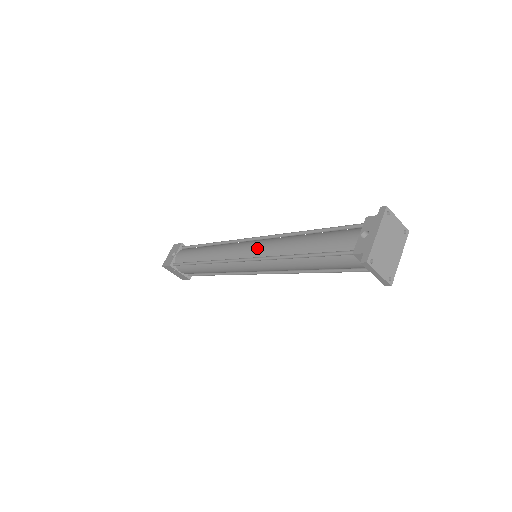
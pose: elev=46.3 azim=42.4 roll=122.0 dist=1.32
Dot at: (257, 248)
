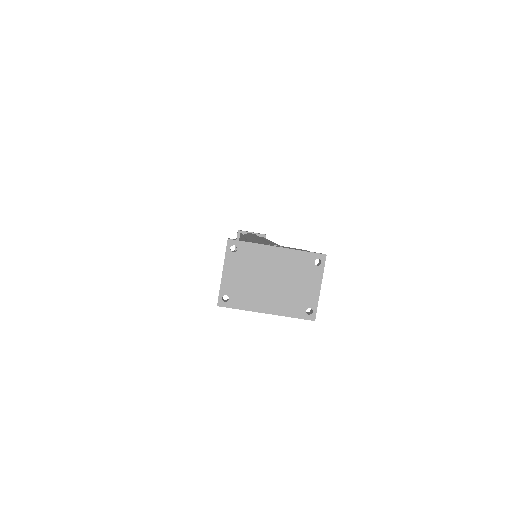
Dot at: (258, 238)
